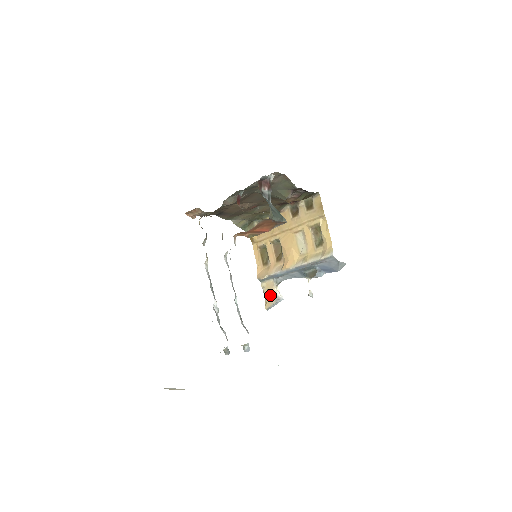
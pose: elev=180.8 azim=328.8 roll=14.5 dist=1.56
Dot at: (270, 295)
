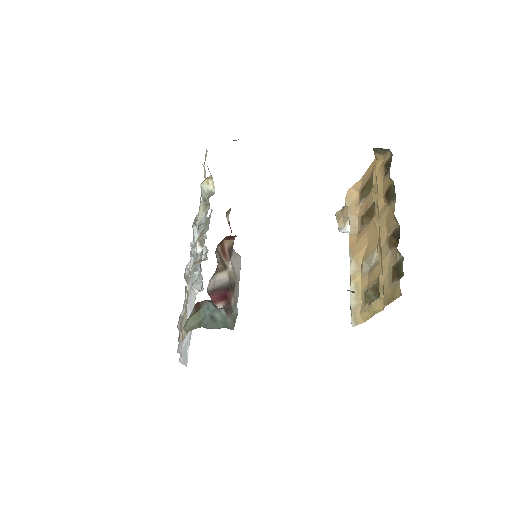
Dot at: (343, 216)
